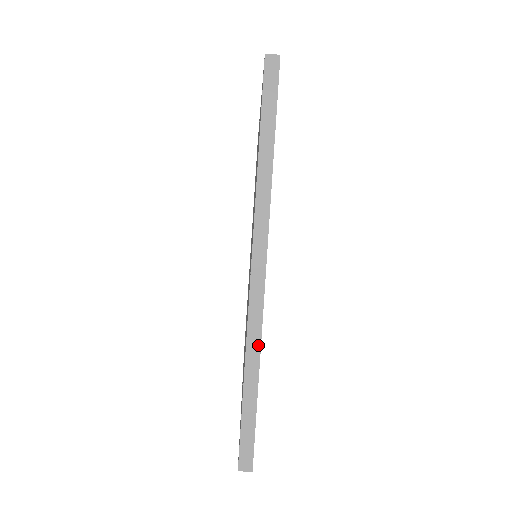
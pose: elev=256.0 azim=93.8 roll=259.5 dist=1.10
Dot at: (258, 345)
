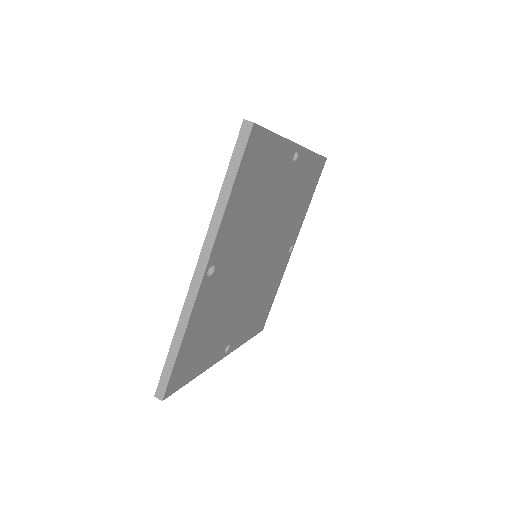
Dot at: (284, 138)
